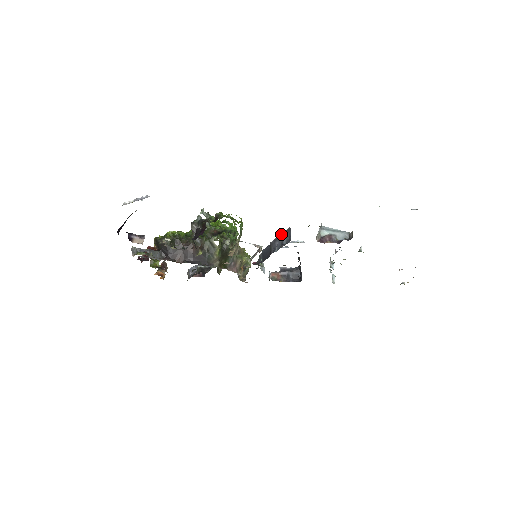
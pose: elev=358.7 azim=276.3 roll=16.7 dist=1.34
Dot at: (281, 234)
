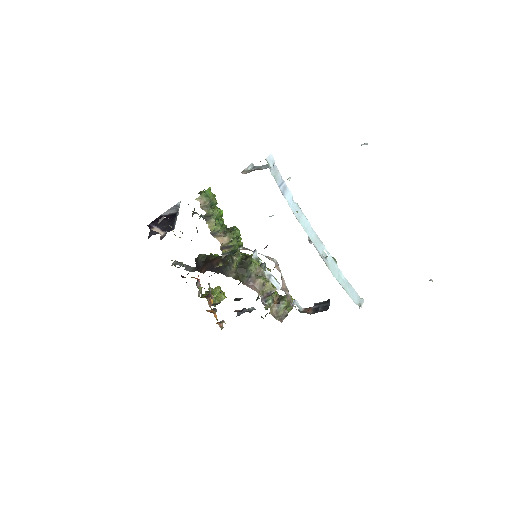
Dot at: occluded
